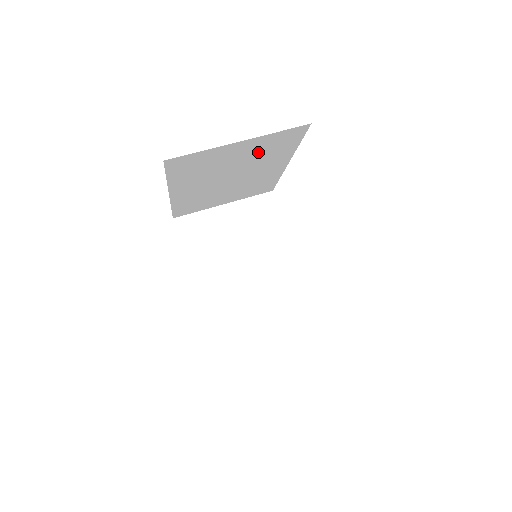
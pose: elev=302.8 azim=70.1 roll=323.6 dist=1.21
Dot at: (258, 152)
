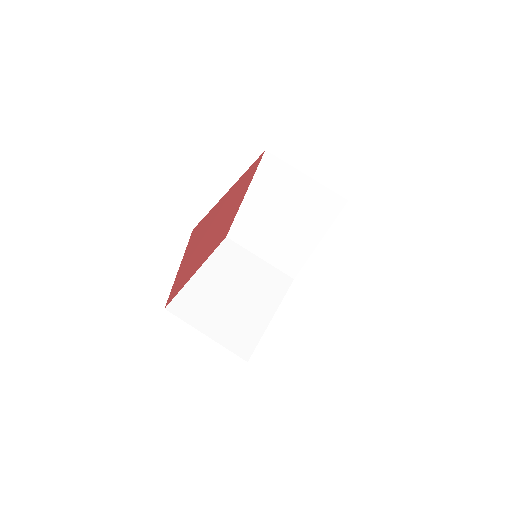
Dot at: occluded
